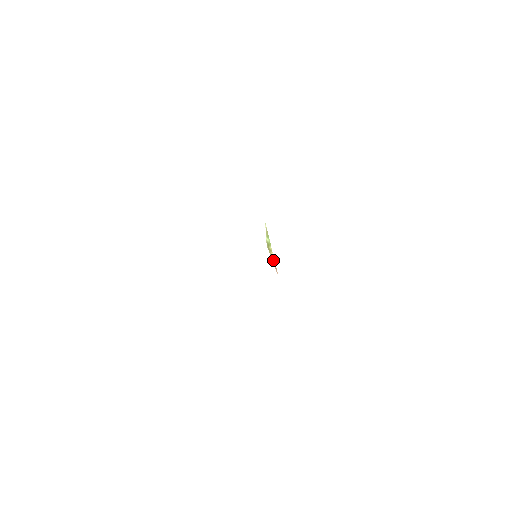
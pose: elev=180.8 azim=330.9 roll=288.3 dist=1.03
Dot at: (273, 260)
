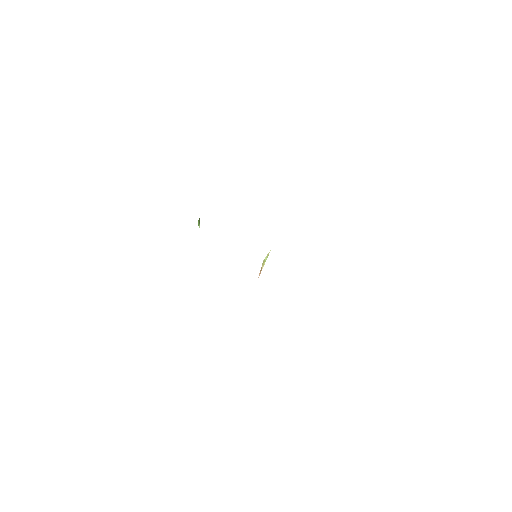
Dot at: (261, 270)
